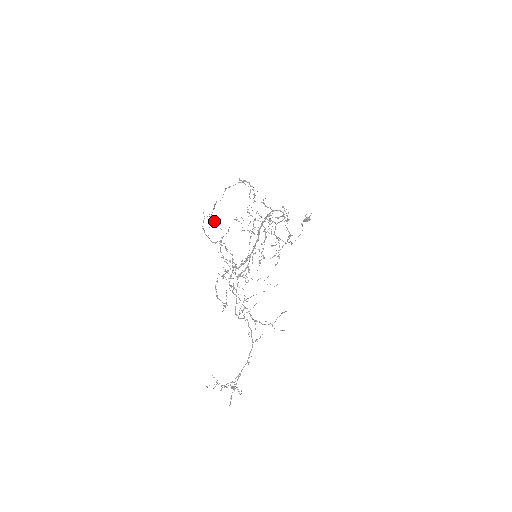
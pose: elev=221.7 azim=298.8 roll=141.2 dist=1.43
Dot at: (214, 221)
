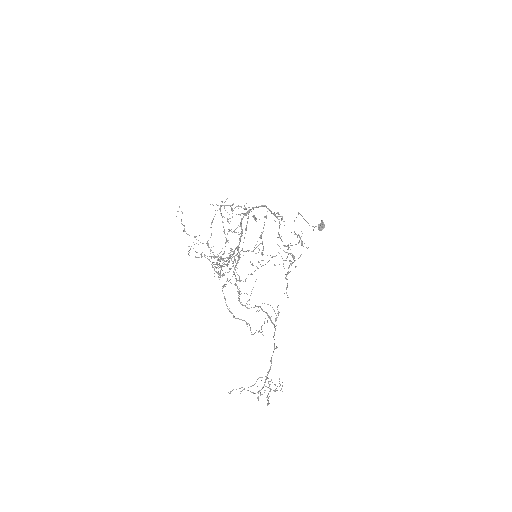
Dot at: occluded
